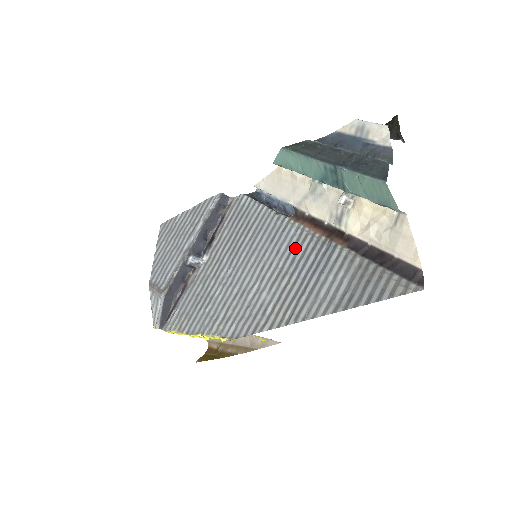
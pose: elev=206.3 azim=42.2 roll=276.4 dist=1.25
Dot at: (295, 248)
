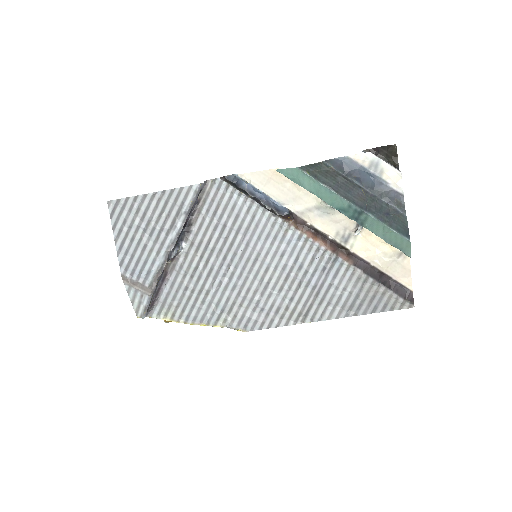
Dot at: (301, 256)
